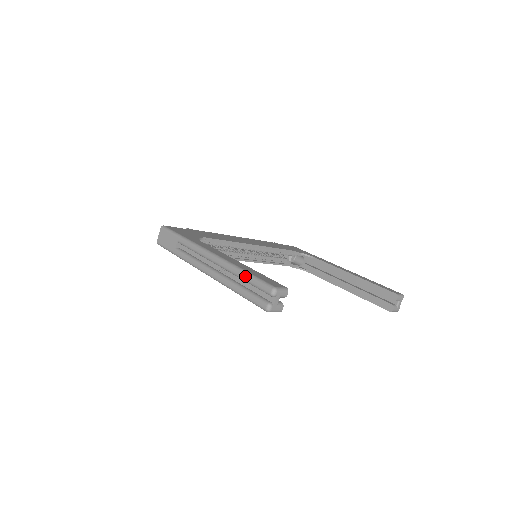
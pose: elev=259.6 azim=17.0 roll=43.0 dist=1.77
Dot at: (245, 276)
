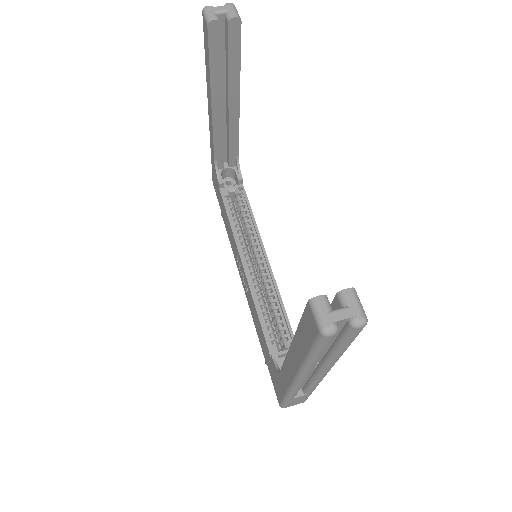
Dot at: occluded
